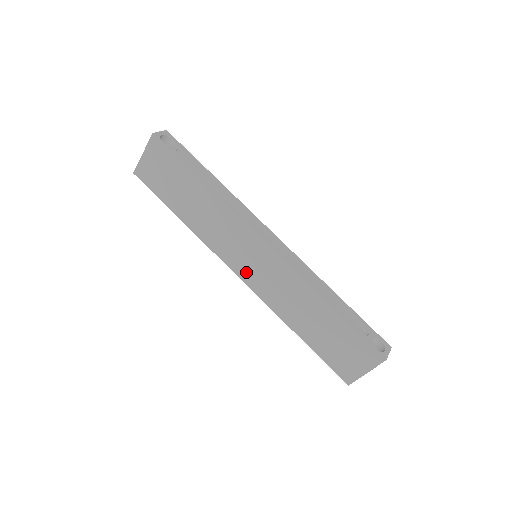
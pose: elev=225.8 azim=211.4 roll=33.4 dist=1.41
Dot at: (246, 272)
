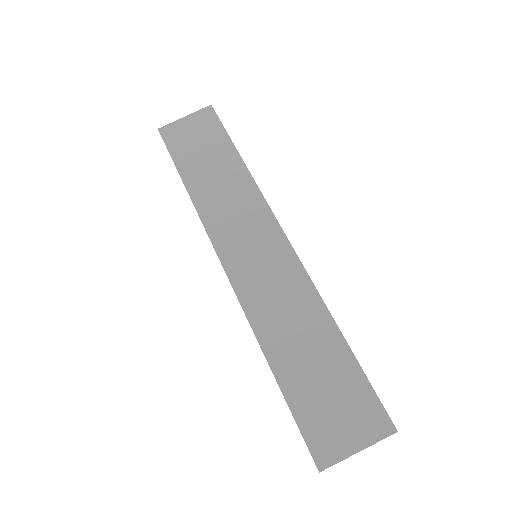
Dot at: (238, 263)
